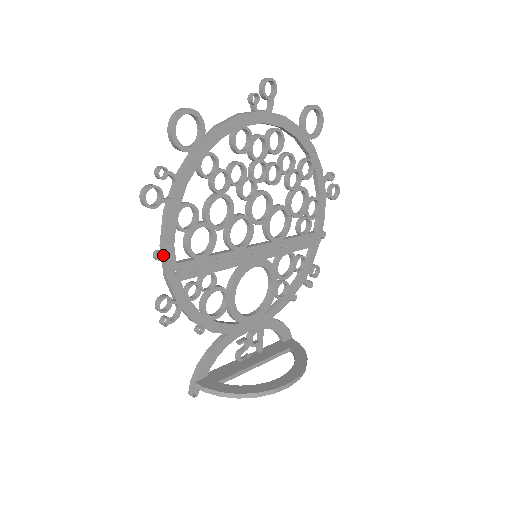
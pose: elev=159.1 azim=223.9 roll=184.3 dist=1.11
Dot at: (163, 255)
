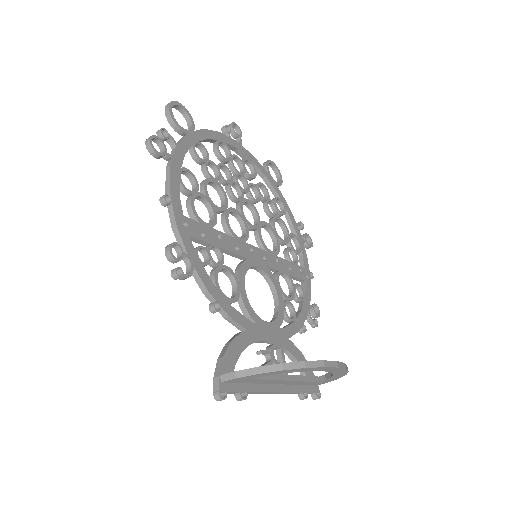
Dot at: (170, 200)
